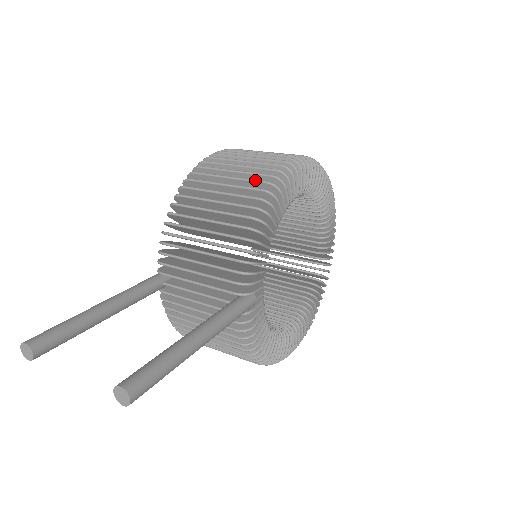
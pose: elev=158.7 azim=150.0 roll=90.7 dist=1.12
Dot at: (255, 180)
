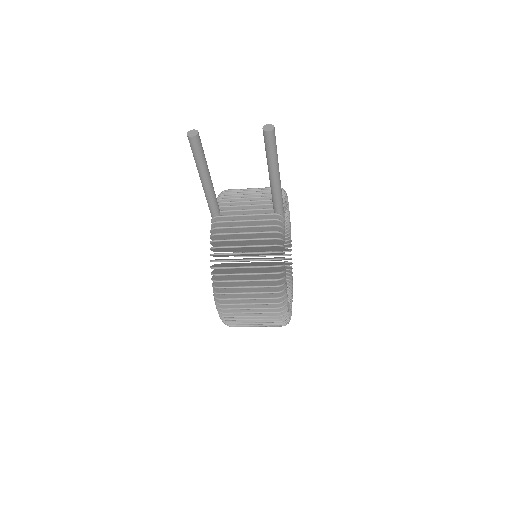
Dot at: occluded
